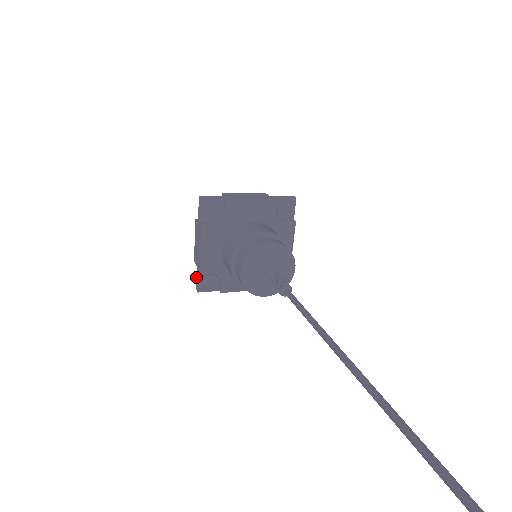
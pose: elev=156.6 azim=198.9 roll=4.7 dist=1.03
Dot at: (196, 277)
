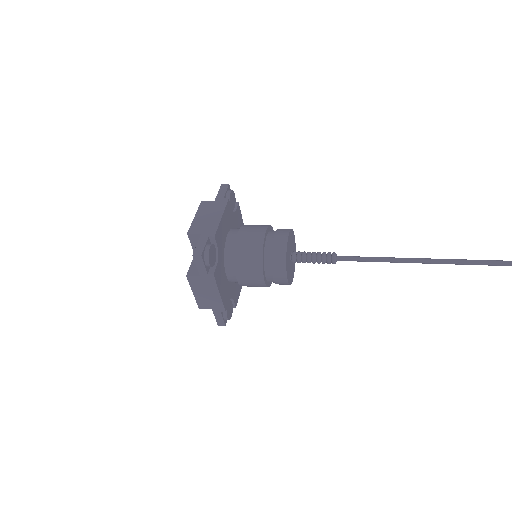
Dot at: (197, 243)
